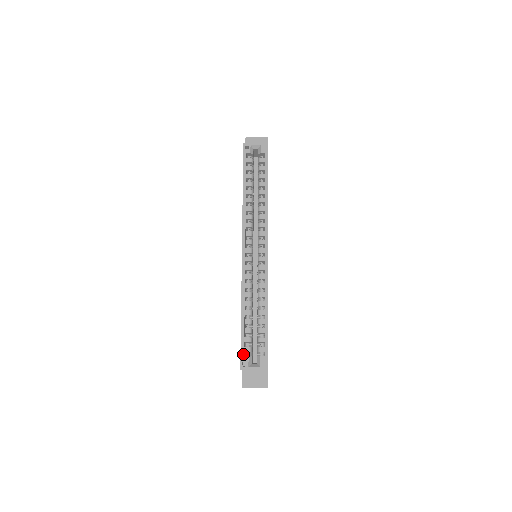
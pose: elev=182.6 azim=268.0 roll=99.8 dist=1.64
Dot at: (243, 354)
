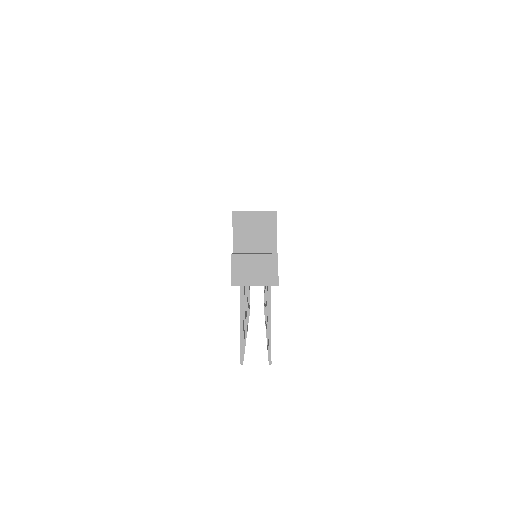
Dot at: occluded
